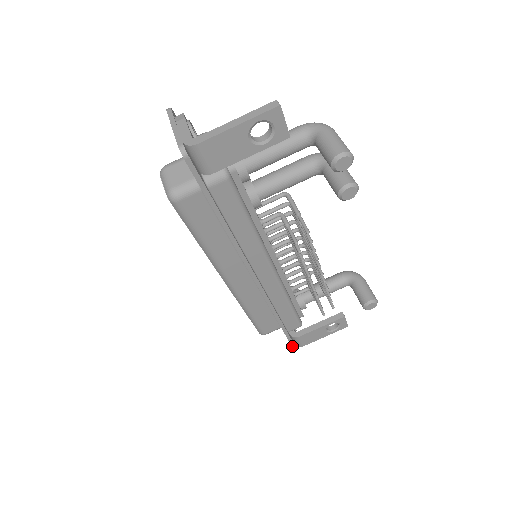
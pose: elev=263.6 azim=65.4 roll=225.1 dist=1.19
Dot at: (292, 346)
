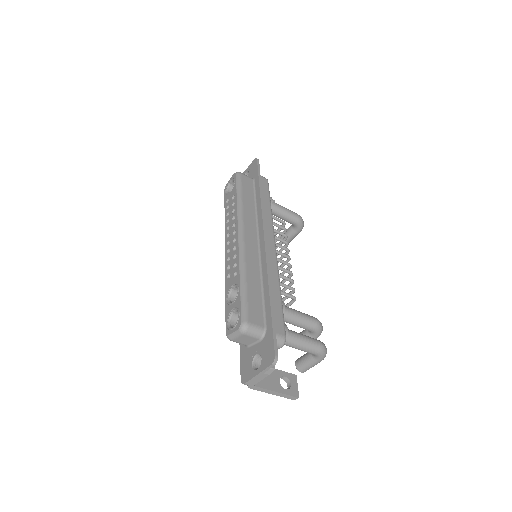
Dot at: occluded
